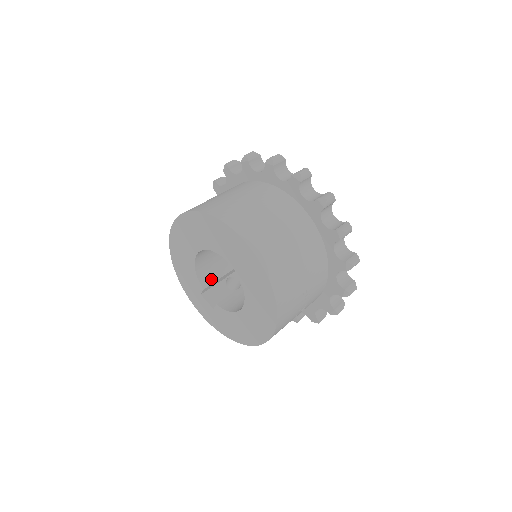
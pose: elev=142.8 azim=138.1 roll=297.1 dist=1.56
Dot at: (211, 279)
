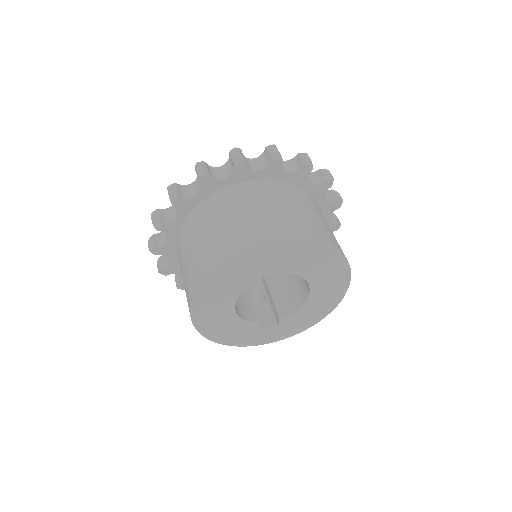
Dot at: (250, 311)
